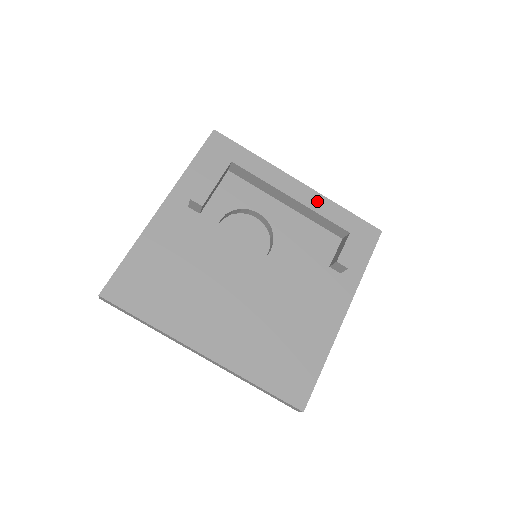
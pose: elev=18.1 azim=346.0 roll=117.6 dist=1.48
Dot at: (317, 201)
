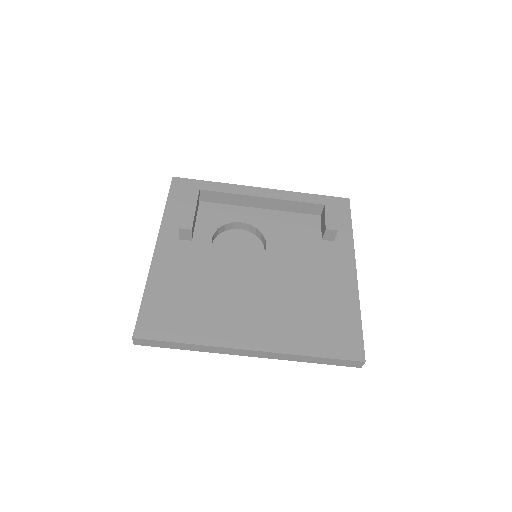
Dot at: (285, 192)
